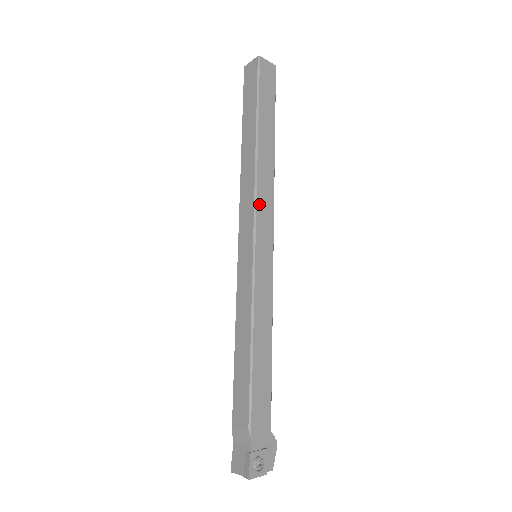
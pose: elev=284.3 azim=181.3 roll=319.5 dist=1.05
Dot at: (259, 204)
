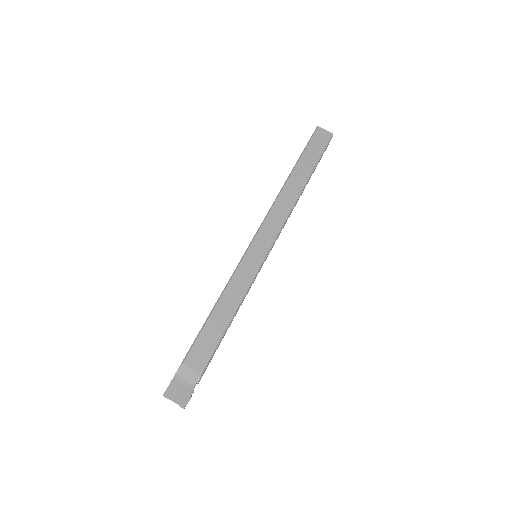
Dot at: occluded
